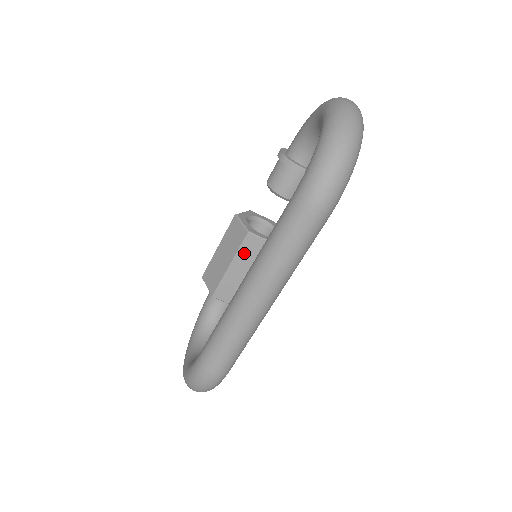
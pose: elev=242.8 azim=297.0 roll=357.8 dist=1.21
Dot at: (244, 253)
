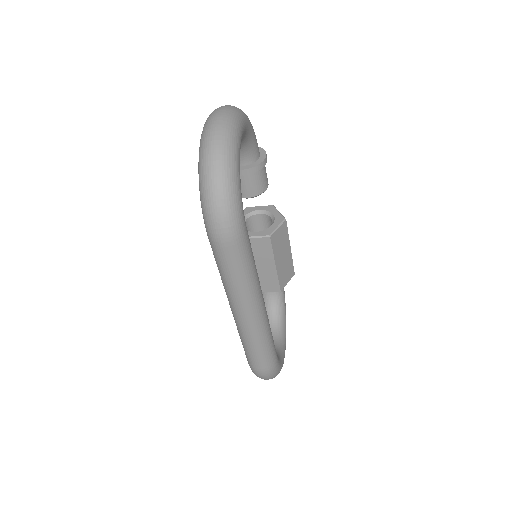
Dot at: occluded
